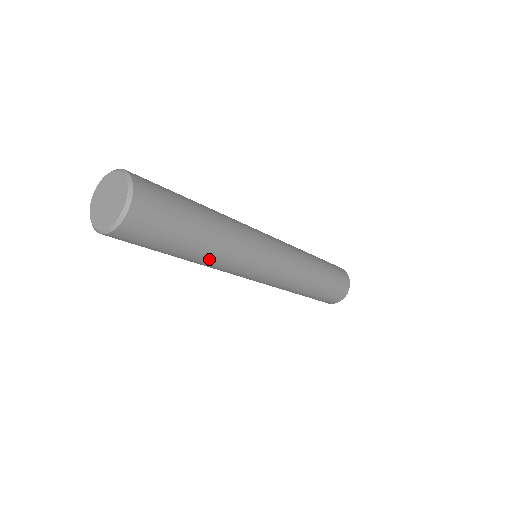
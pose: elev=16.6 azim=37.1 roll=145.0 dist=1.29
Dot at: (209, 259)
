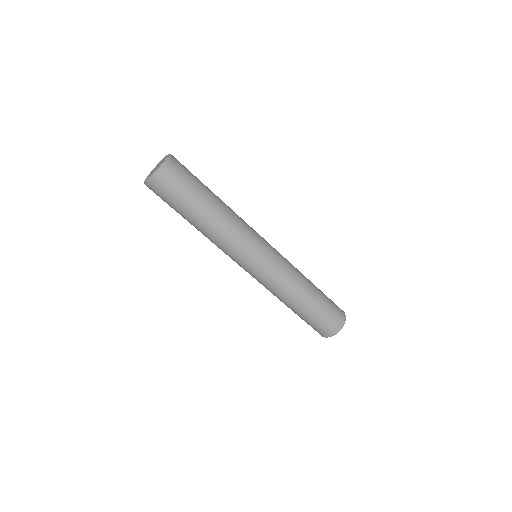
Dot at: (225, 212)
